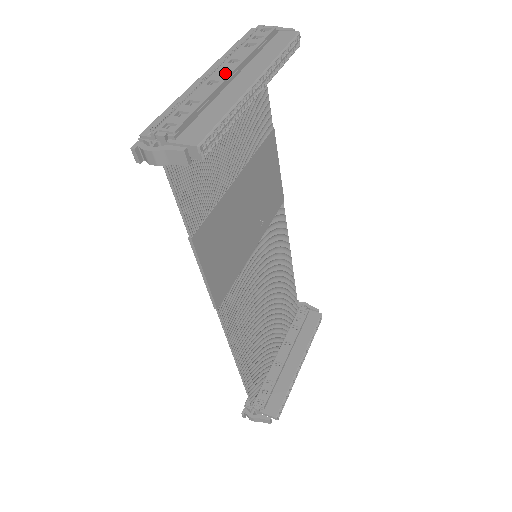
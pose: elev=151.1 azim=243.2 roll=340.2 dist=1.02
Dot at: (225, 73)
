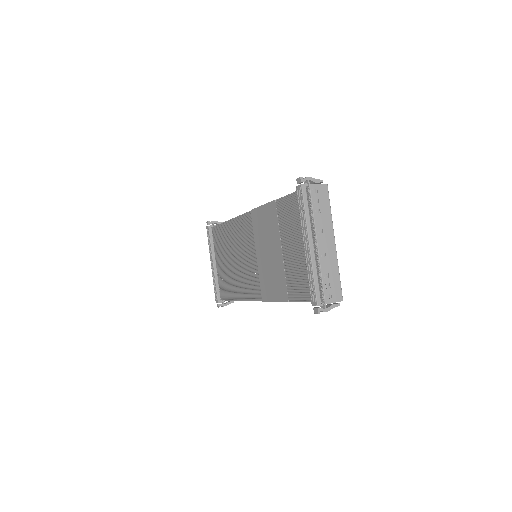
Dot at: (324, 245)
